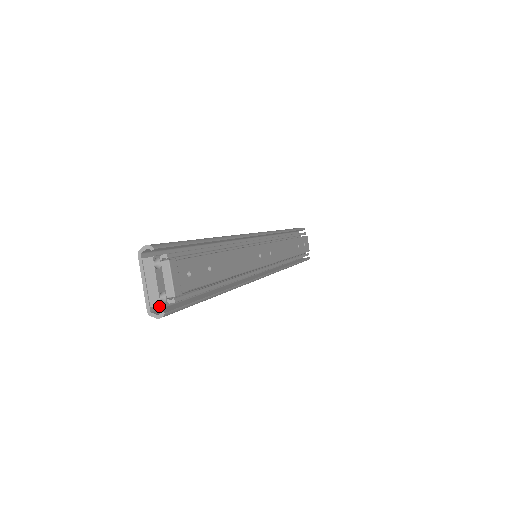
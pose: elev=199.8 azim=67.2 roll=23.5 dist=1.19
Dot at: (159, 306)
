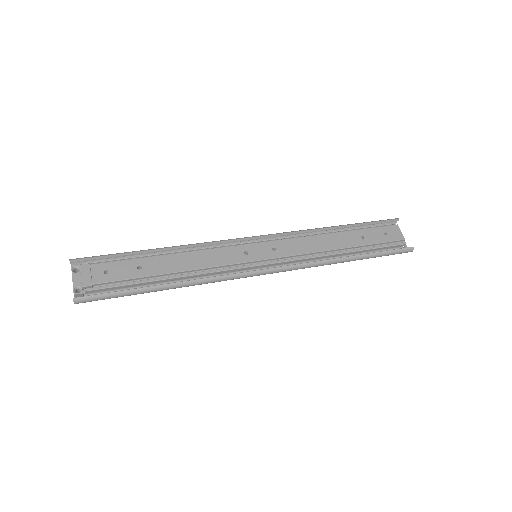
Dot at: occluded
